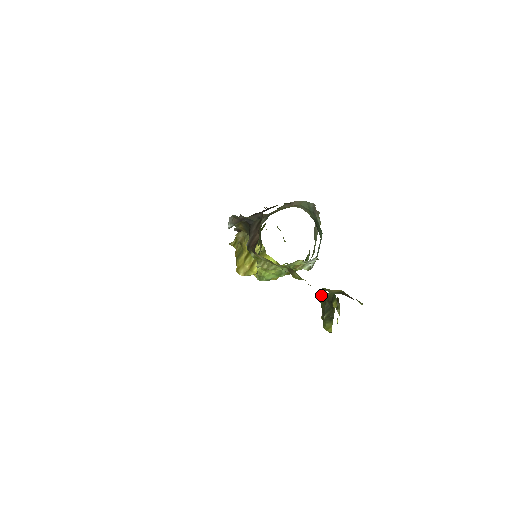
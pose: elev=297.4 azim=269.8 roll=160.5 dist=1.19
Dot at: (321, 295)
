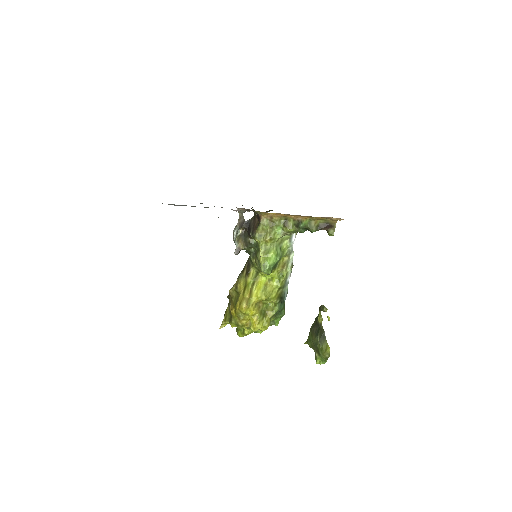
Dot at: (306, 341)
